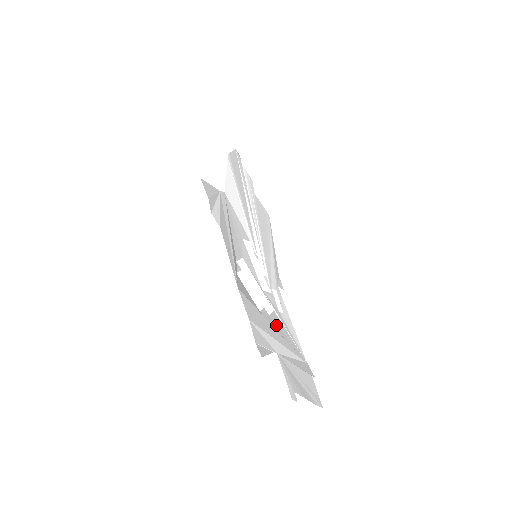
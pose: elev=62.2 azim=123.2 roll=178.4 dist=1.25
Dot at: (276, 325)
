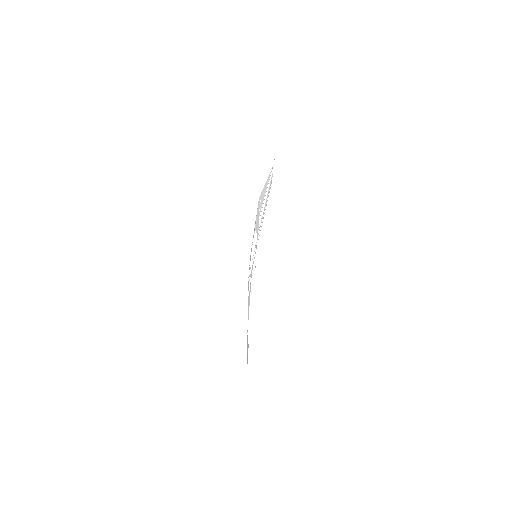
Dot at: occluded
